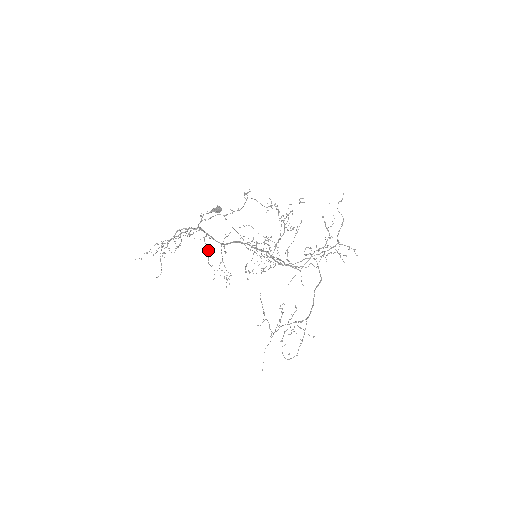
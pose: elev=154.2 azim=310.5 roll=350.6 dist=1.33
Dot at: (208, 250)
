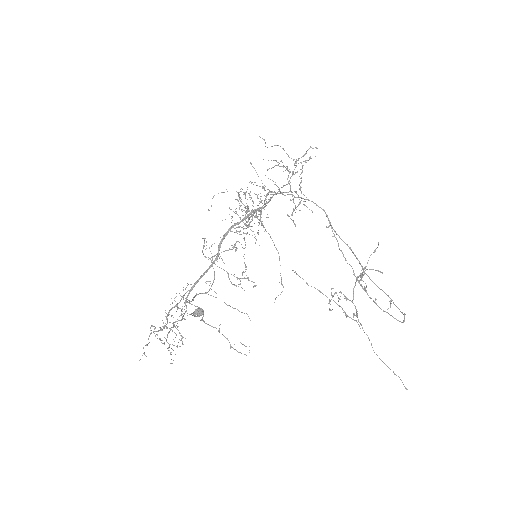
Dot at: (218, 330)
